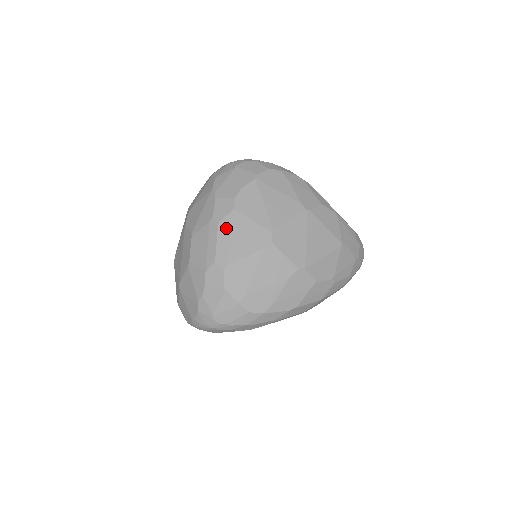
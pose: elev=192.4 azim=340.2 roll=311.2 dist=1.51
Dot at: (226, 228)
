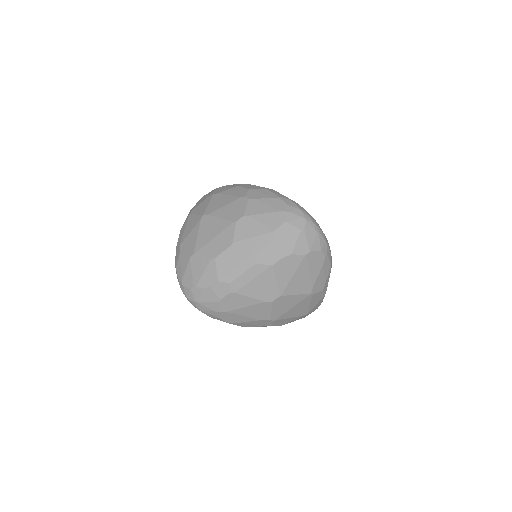
Dot at: (257, 271)
